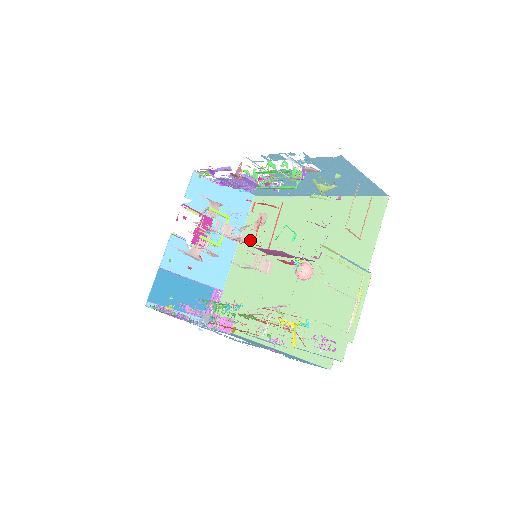
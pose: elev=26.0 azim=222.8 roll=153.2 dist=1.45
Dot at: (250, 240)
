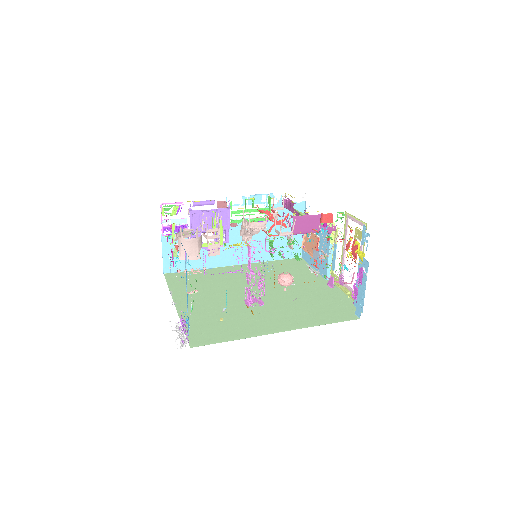
Dot at: (188, 292)
